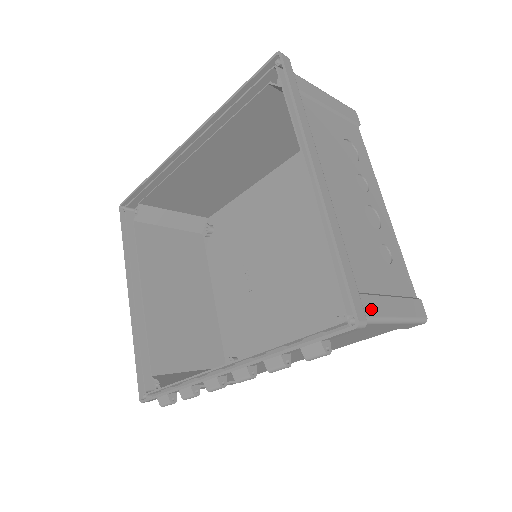
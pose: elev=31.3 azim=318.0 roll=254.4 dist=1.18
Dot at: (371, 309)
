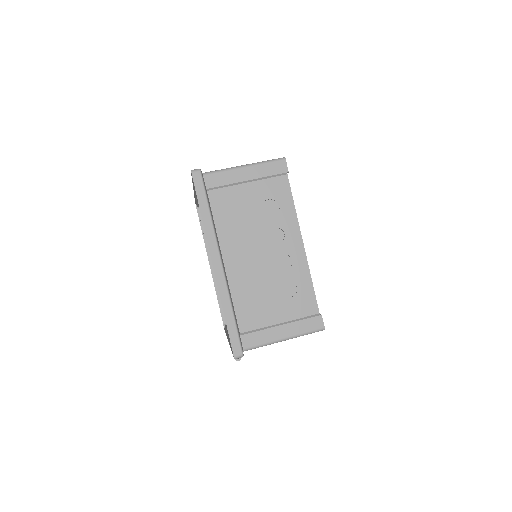
Dot at: (257, 340)
